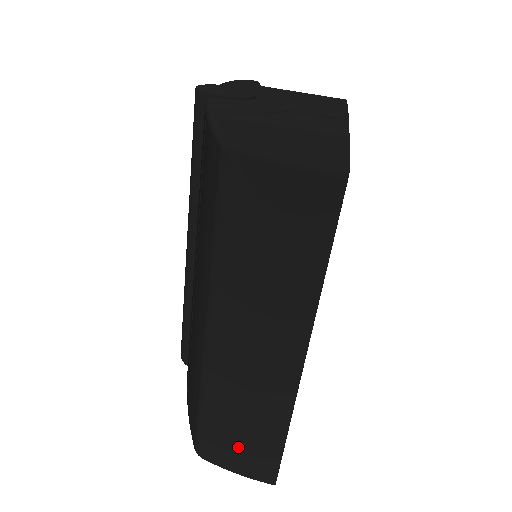
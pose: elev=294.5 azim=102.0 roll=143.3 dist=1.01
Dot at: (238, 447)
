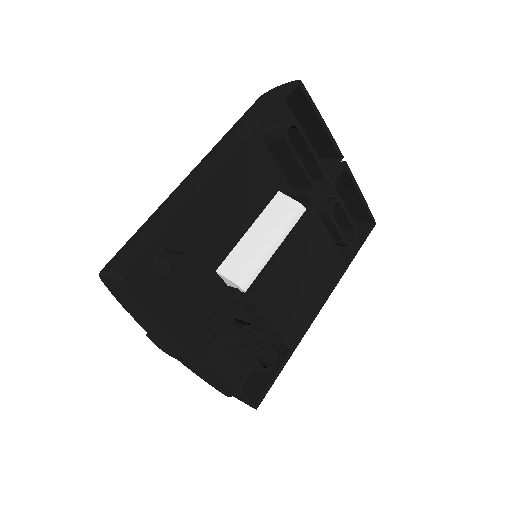
Dot at: (133, 244)
